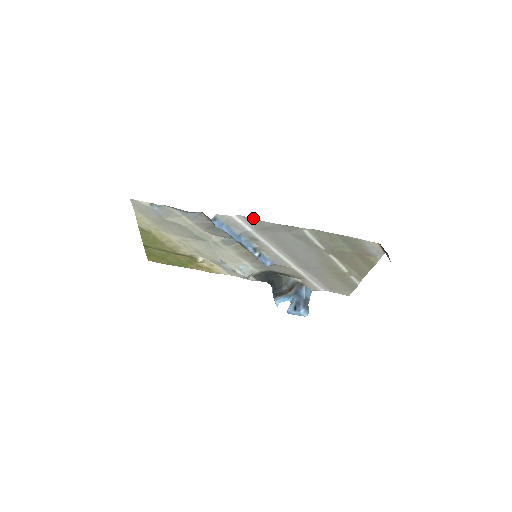
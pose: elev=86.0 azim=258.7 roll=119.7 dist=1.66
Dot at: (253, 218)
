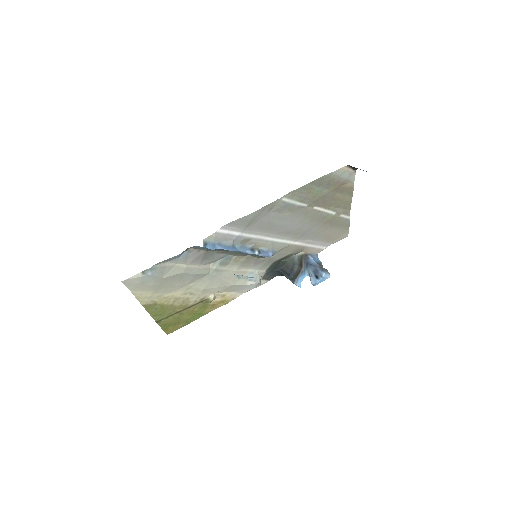
Dot at: (235, 220)
